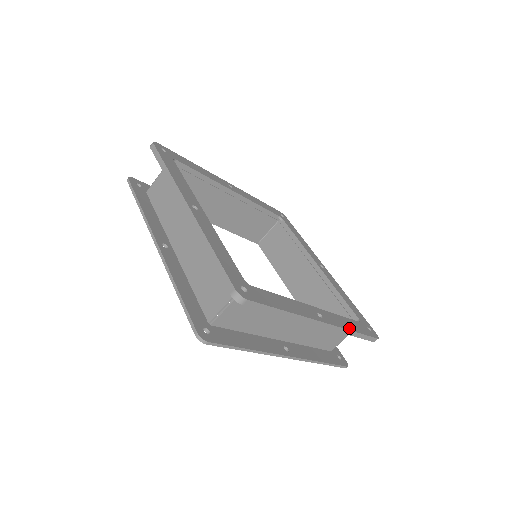
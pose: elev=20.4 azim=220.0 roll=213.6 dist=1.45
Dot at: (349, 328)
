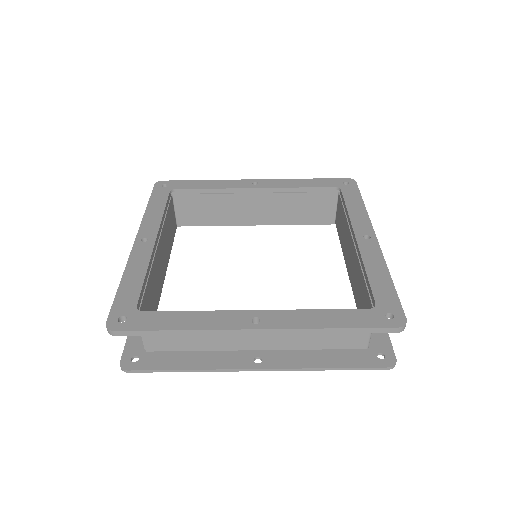
Dot at: (319, 325)
